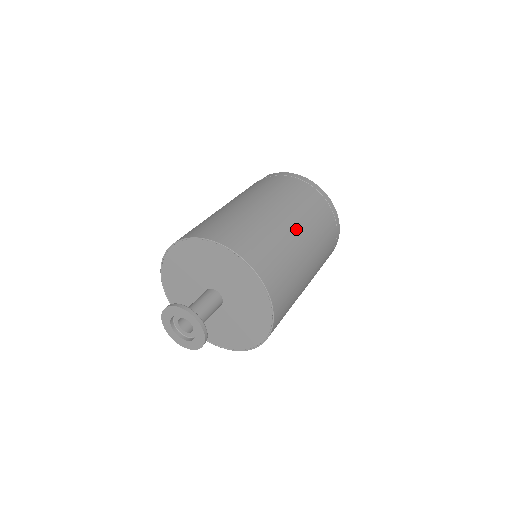
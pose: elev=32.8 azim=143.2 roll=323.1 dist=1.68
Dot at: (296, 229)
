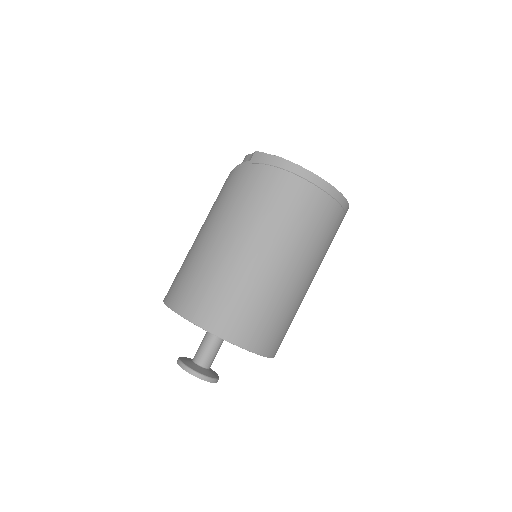
Dot at: (288, 267)
